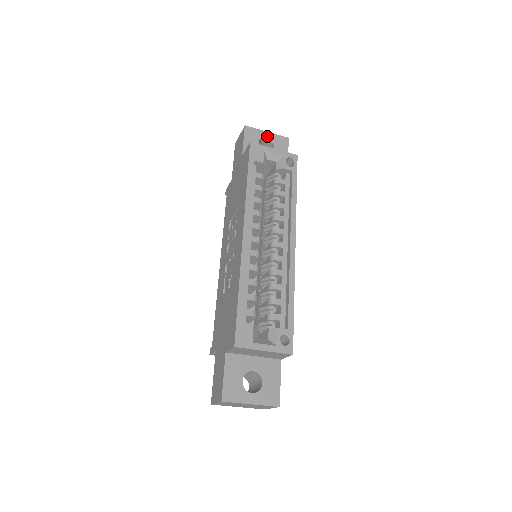
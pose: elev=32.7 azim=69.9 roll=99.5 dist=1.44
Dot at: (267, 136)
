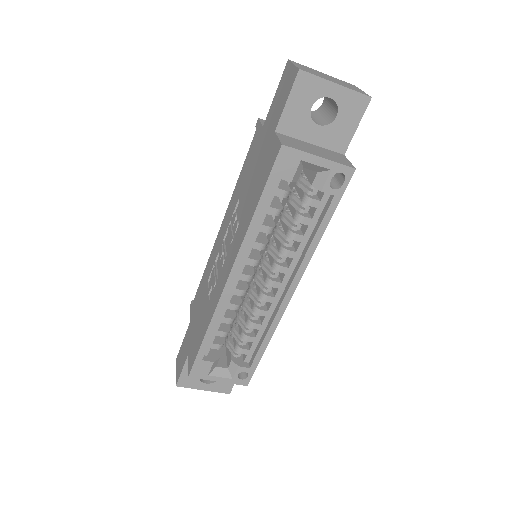
Dot at: (333, 93)
